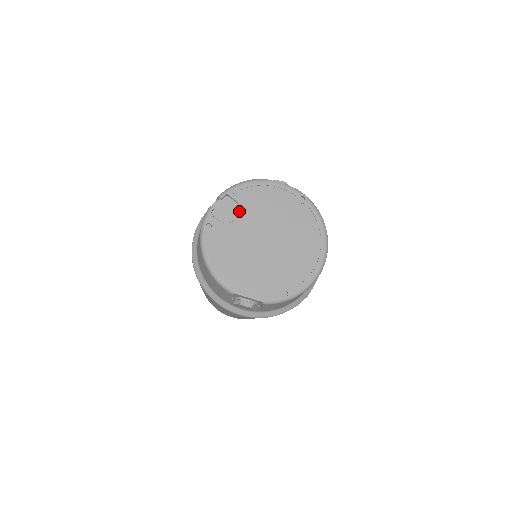
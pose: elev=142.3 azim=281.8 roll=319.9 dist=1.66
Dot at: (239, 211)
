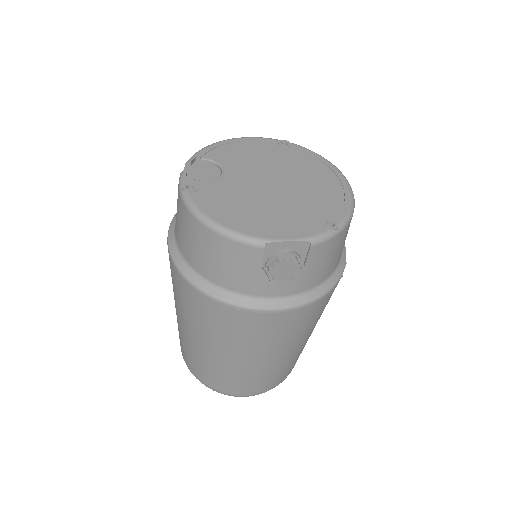
Dot at: (219, 170)
